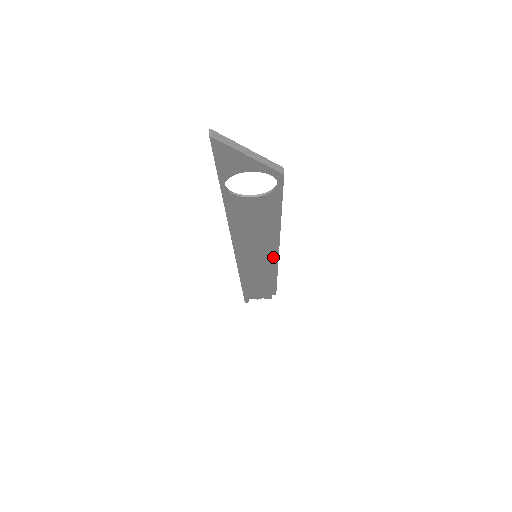
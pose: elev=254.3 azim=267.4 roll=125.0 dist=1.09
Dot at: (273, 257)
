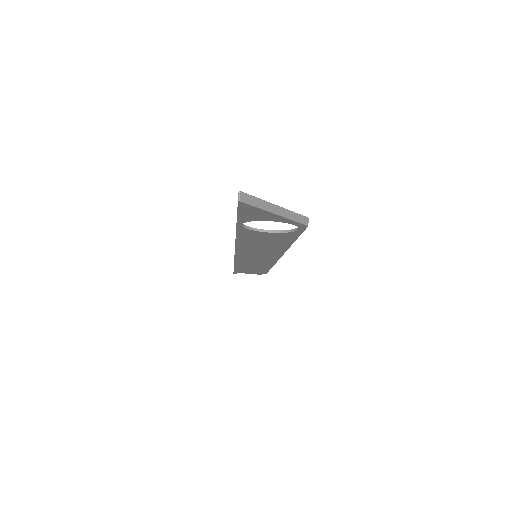
Dot at: (273, 259)
